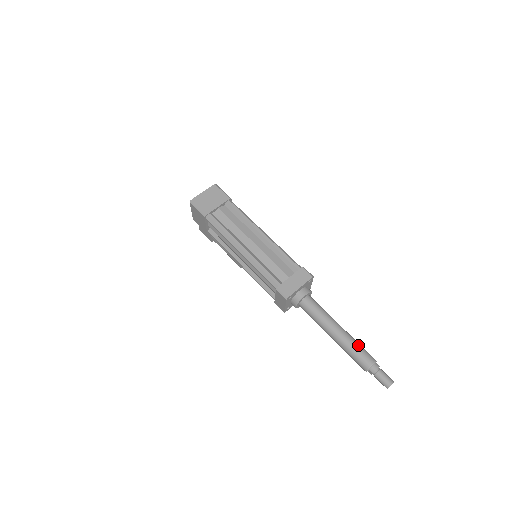
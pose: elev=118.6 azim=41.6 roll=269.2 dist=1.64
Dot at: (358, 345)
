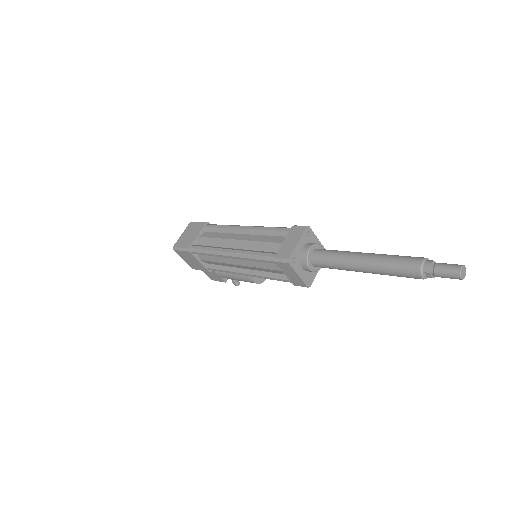
Dot at: (394, 256)
